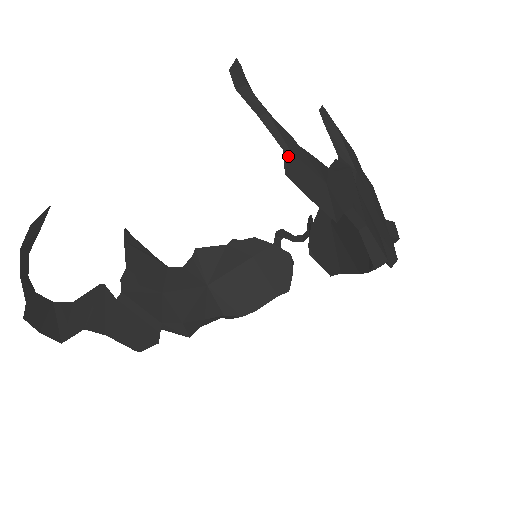
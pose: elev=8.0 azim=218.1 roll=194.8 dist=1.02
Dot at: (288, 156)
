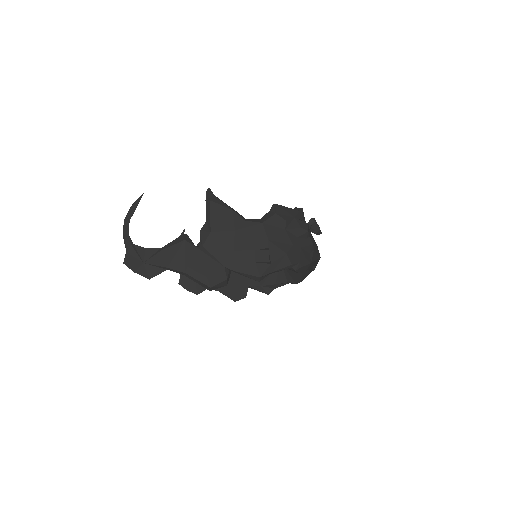
Dot at: (125, 255)
